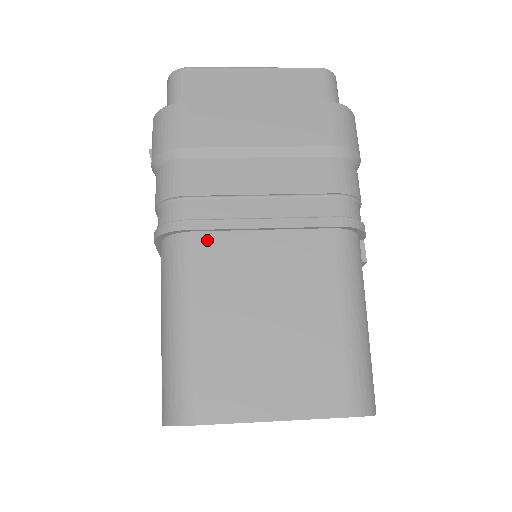
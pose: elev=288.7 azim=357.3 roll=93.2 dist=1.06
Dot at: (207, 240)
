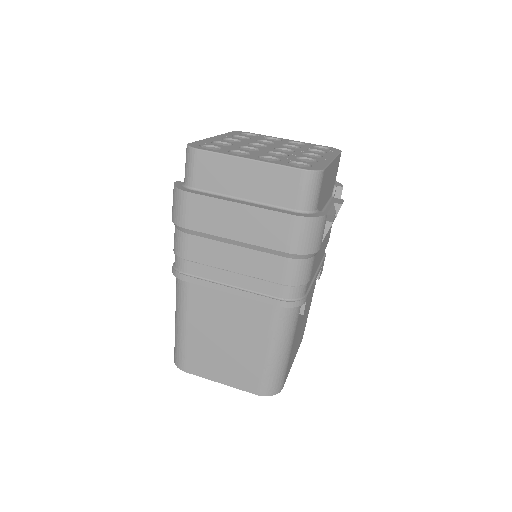
Dot at: (197, 289)
